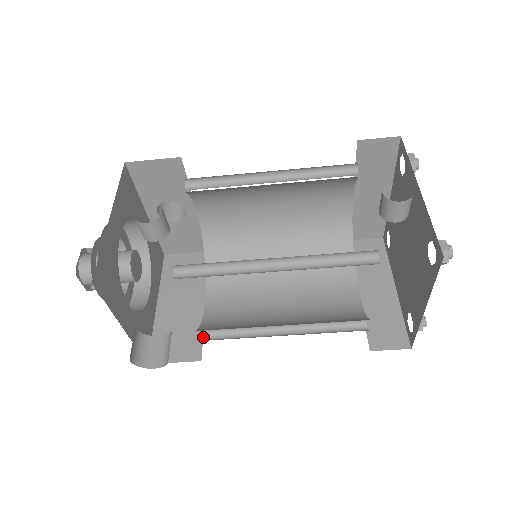
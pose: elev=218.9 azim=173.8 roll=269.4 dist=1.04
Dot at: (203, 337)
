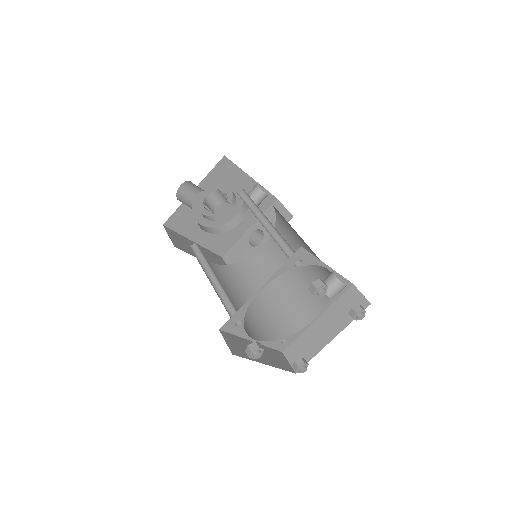
Dot at: (190, 246)
